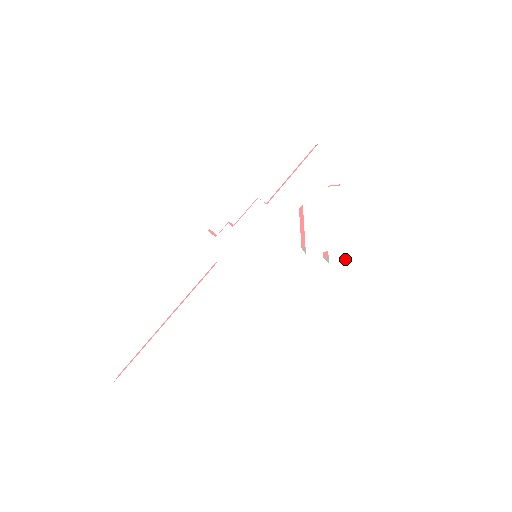
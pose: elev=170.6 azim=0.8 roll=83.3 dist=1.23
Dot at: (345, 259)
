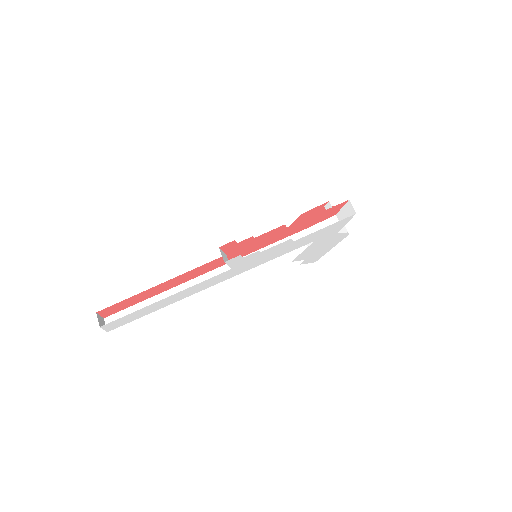
Dot at: (310, 262)
